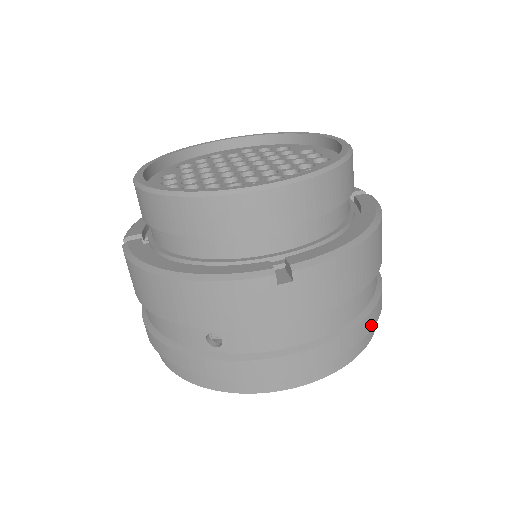
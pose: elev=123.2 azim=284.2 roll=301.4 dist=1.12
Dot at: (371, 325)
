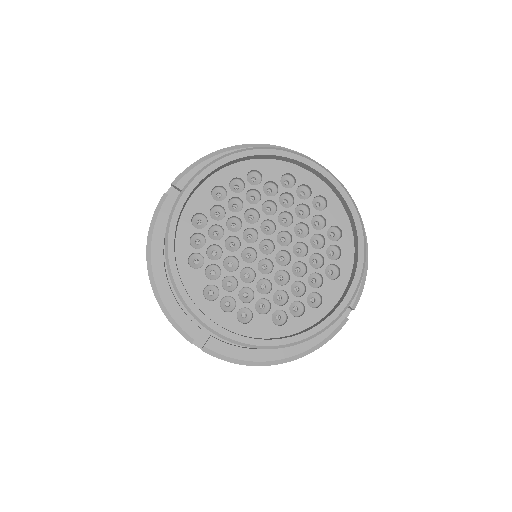
Dot at: occluded
